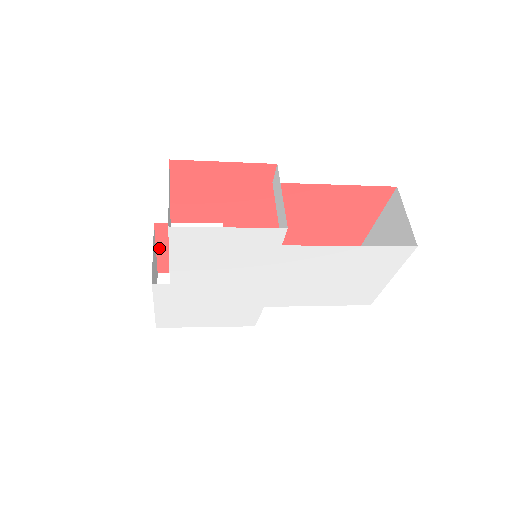
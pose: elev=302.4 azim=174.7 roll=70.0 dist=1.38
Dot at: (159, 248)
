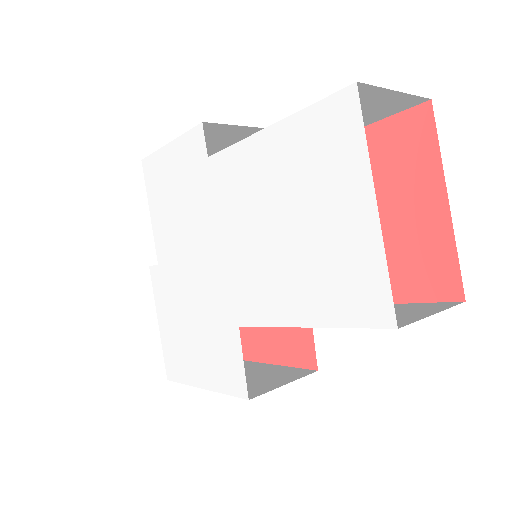
Dot at: occluded
